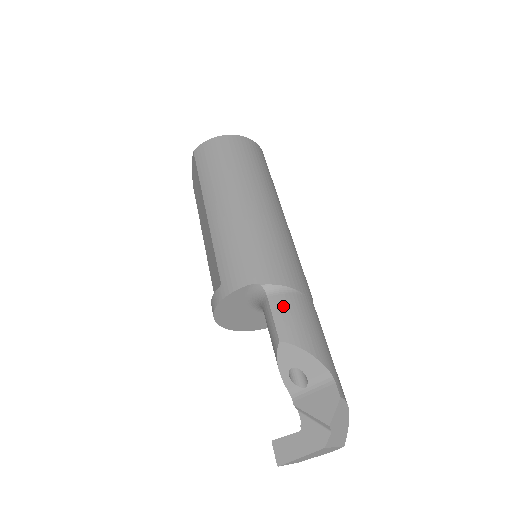
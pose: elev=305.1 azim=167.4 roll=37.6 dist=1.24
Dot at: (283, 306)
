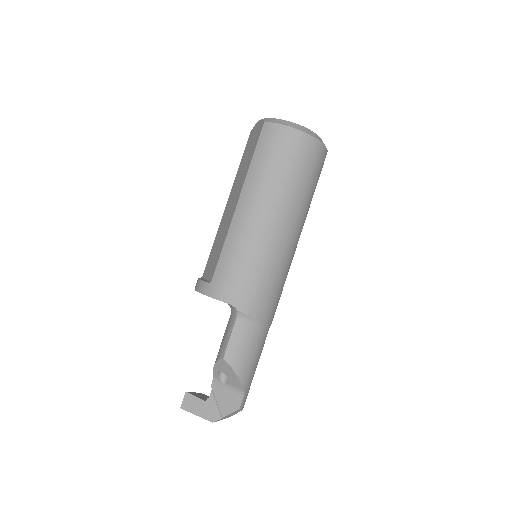
Dot at: (242, 334)
